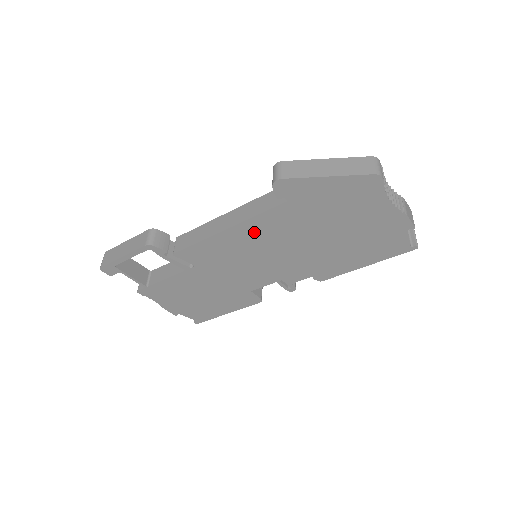
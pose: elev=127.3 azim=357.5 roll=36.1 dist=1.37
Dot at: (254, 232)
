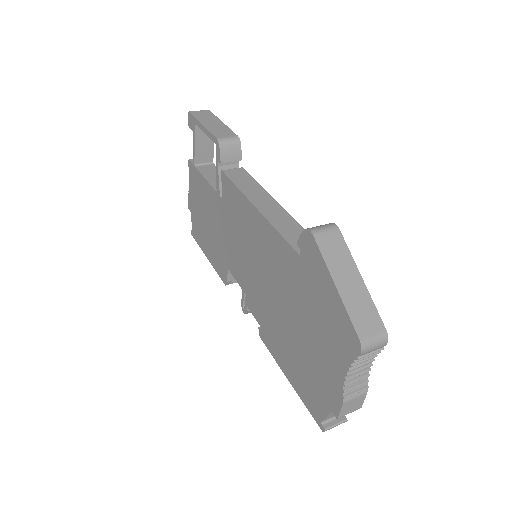
Dot at: (265, 238)
